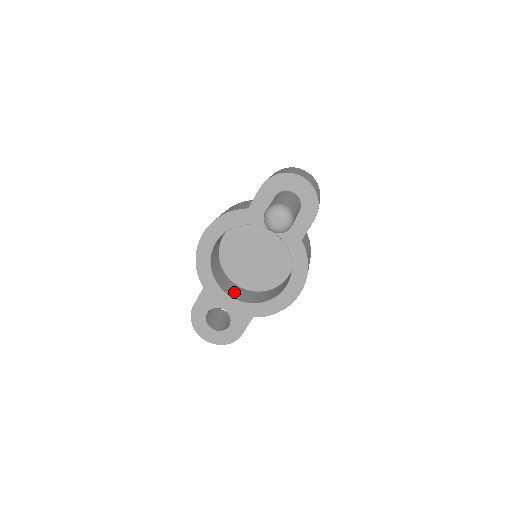
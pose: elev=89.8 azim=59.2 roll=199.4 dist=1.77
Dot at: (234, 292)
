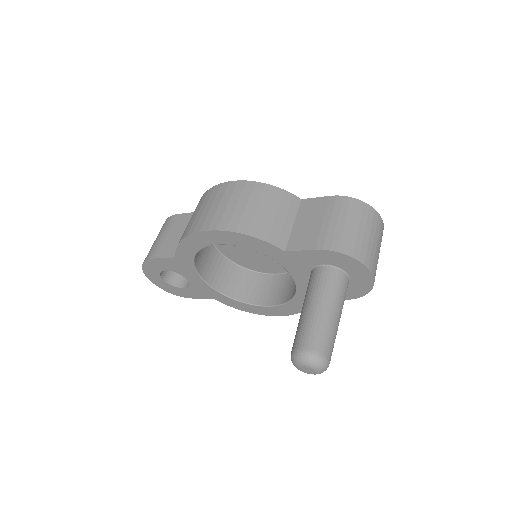
Dot at: (208, 265)
